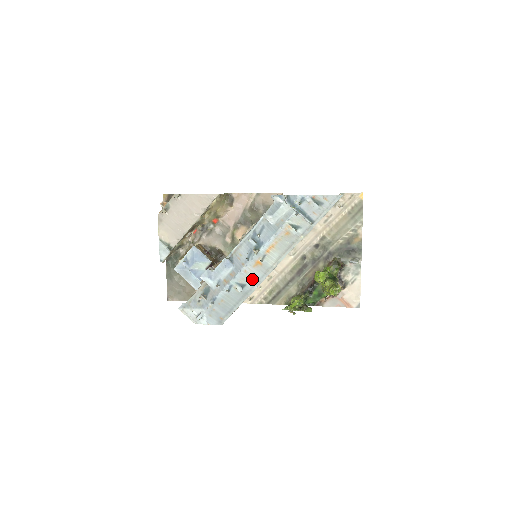
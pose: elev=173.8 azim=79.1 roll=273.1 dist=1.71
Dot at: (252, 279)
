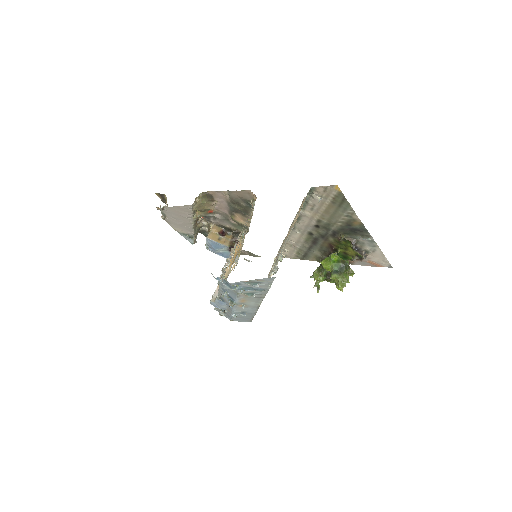
Dot at: (248, 310)
